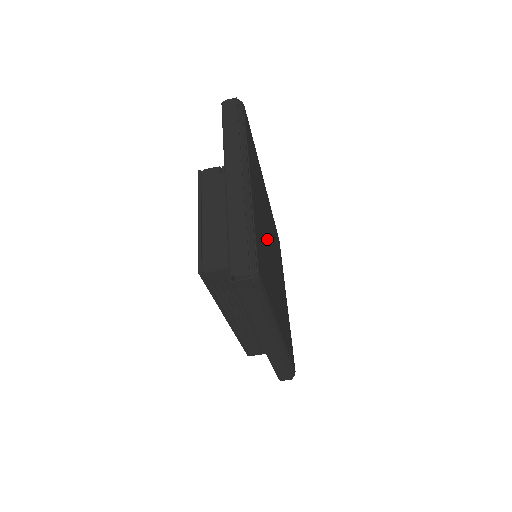
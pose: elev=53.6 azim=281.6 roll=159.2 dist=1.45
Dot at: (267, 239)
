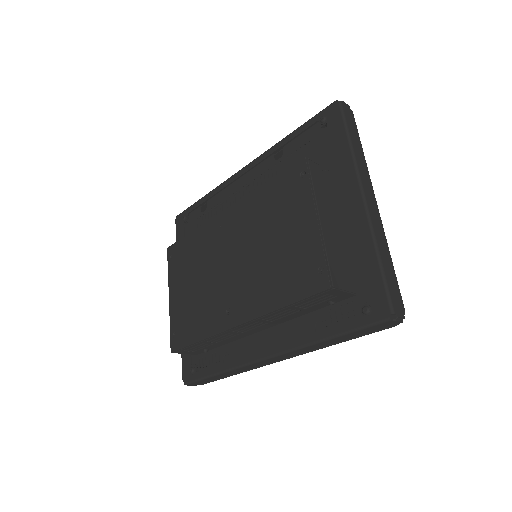
Dot at: occluded
